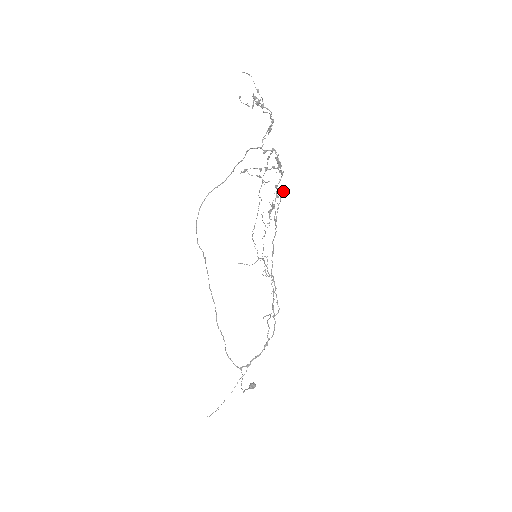
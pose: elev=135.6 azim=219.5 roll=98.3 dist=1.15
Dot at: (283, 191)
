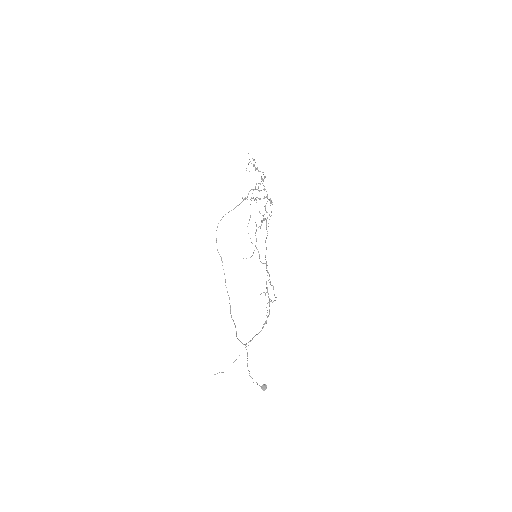
Dot at: (271, 211)
